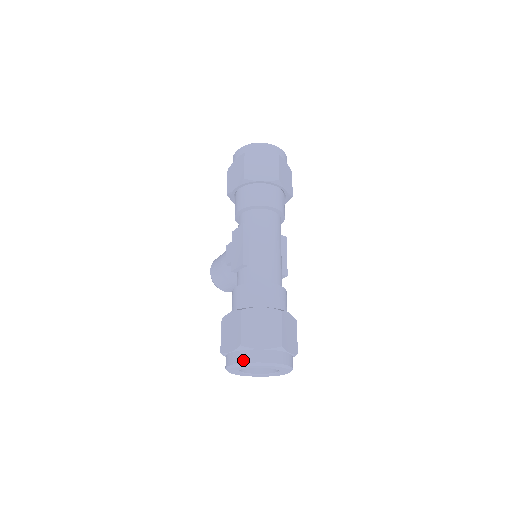
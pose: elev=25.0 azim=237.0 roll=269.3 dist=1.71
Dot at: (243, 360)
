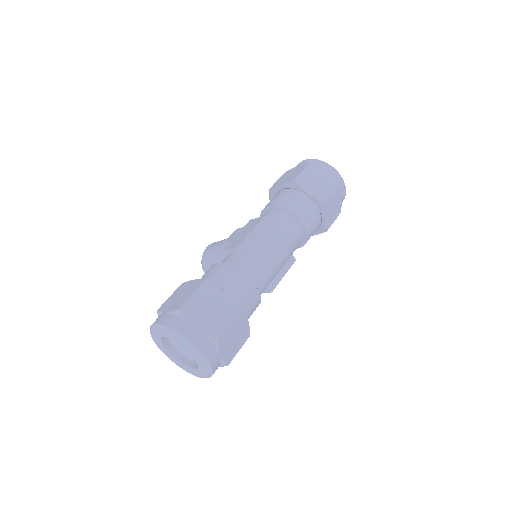
Dot at: (171, 325)
